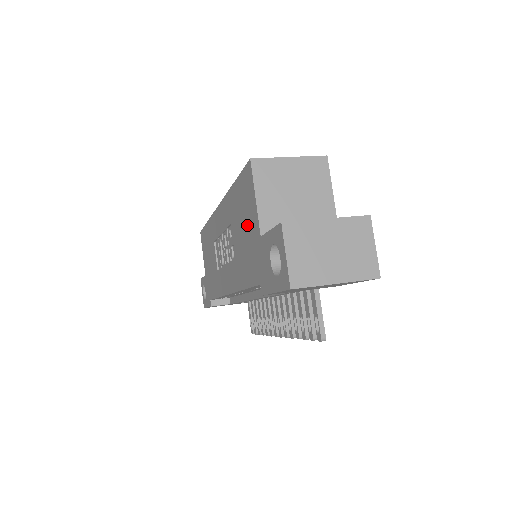
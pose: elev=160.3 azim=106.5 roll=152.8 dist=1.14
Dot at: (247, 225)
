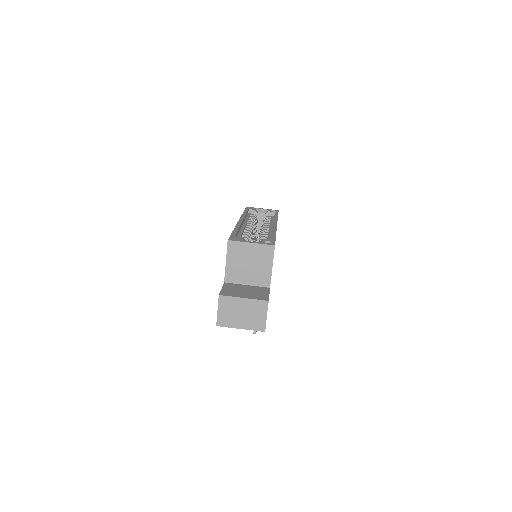
Dot at: occluded
